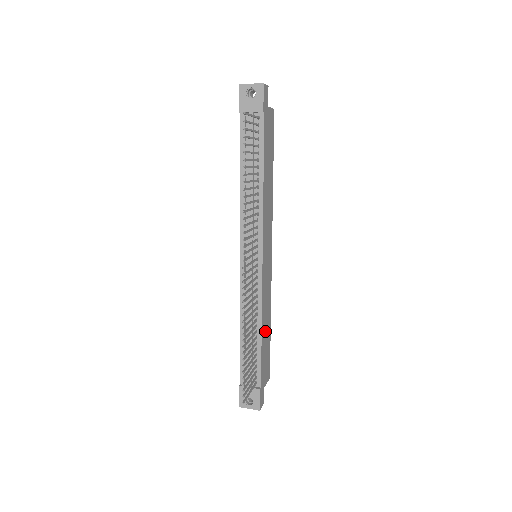
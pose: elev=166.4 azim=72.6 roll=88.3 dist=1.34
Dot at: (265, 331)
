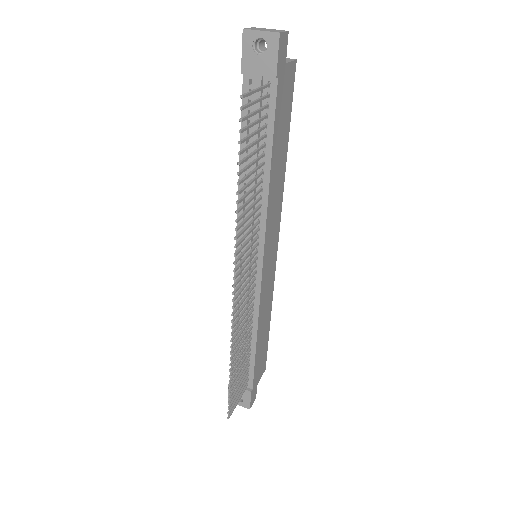
Dot at: (262, 334)
